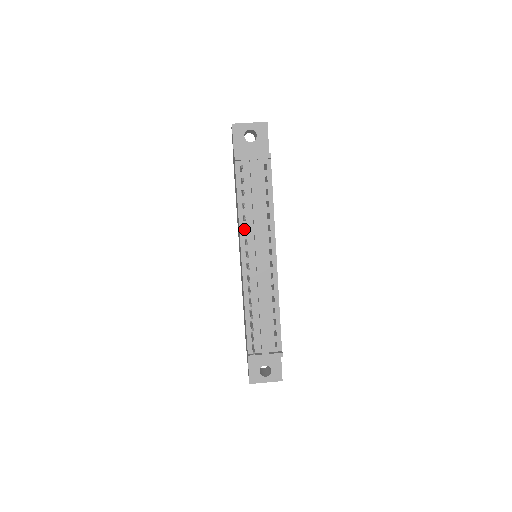
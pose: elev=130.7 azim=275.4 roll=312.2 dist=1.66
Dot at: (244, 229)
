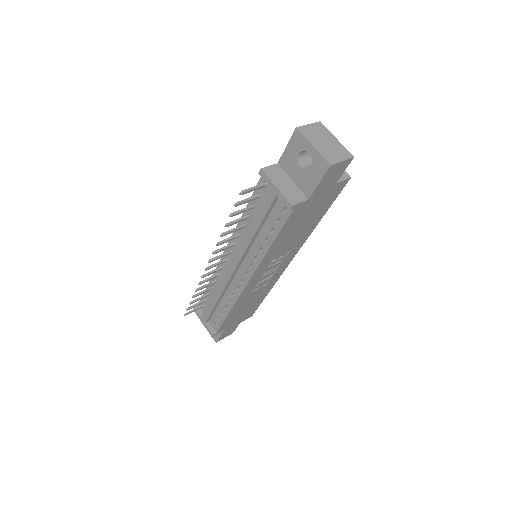
Dot at: (232, 236)
